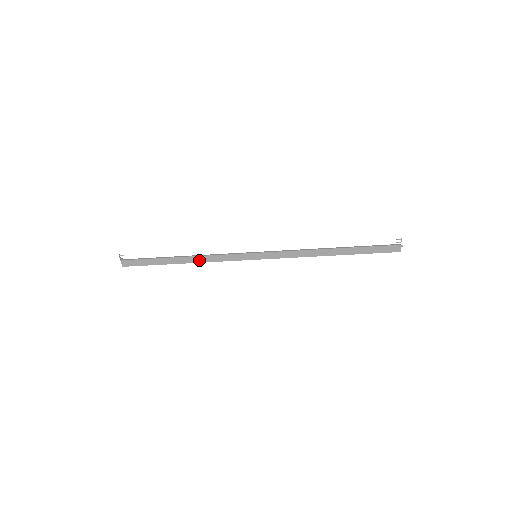
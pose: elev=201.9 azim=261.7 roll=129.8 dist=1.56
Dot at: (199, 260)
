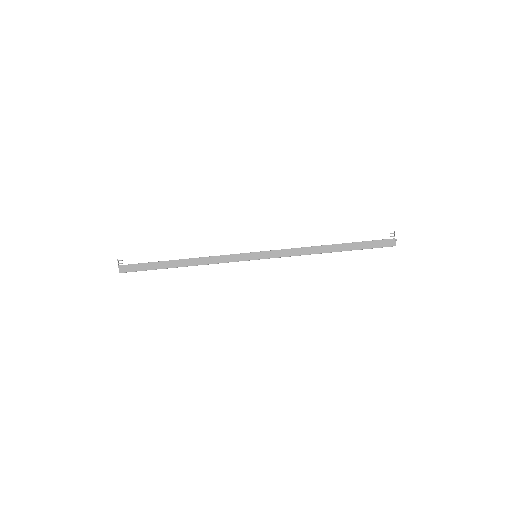
Dot at: (199, 262)
